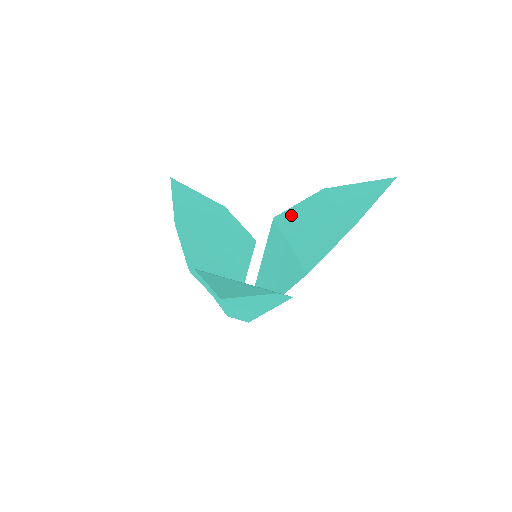
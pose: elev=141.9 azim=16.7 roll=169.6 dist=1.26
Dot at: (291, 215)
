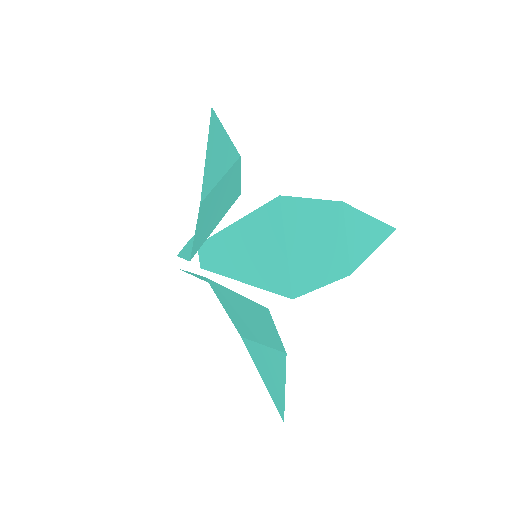
Dot at: (300, 210)
